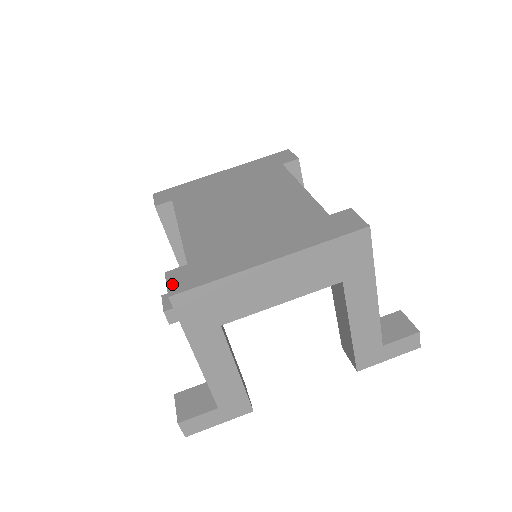
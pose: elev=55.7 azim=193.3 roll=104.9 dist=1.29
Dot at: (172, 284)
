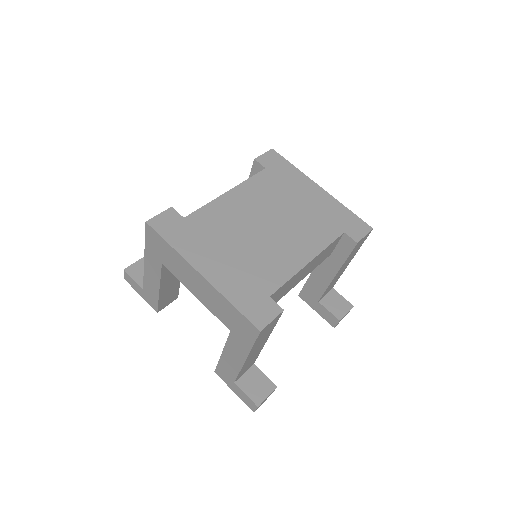
Dot at: (159, 218)
